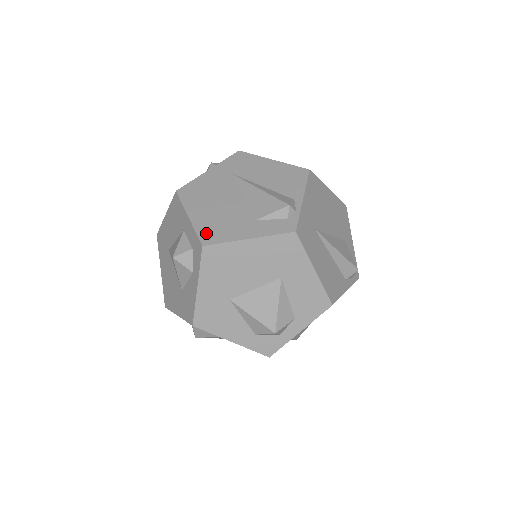
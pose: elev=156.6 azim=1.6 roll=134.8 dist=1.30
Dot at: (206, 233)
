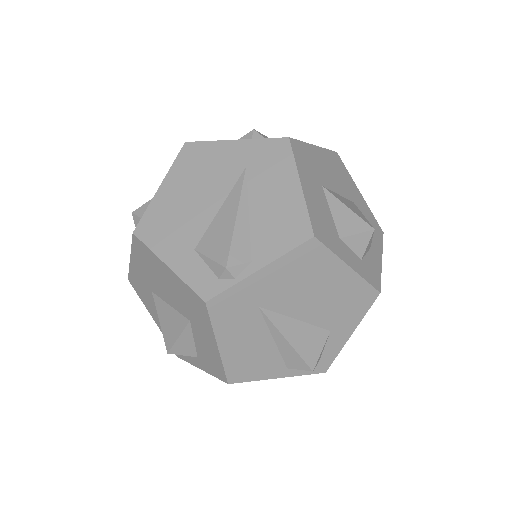
Dot at: (149, 221)
